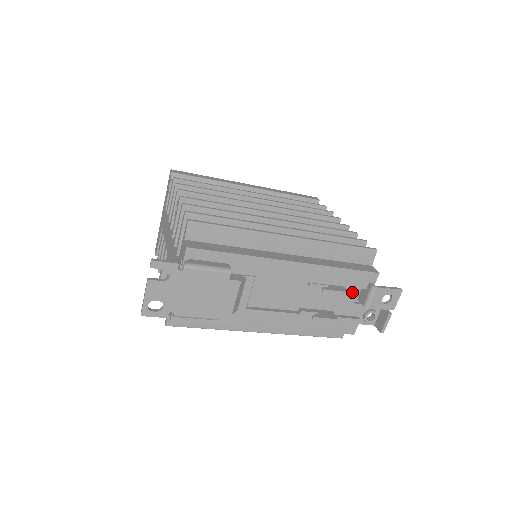
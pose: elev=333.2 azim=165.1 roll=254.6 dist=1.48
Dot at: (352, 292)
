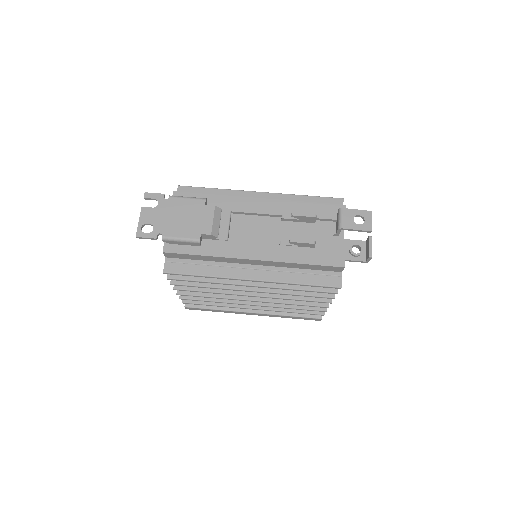
Dot at: (328, 227)
